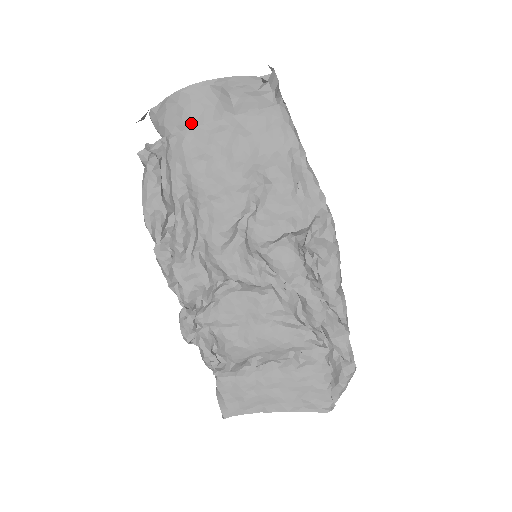
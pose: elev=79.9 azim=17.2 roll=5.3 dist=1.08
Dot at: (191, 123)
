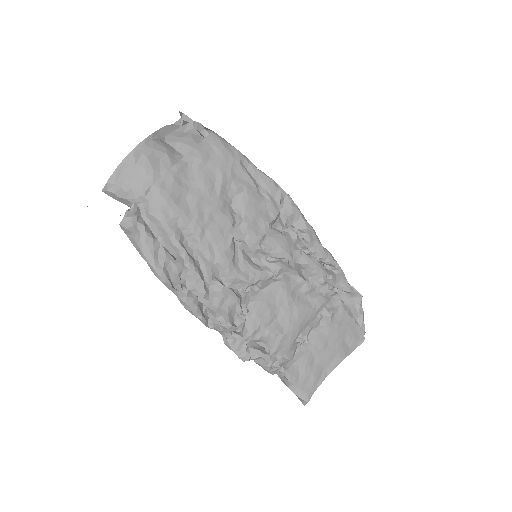
Dot at: (156, 175)
